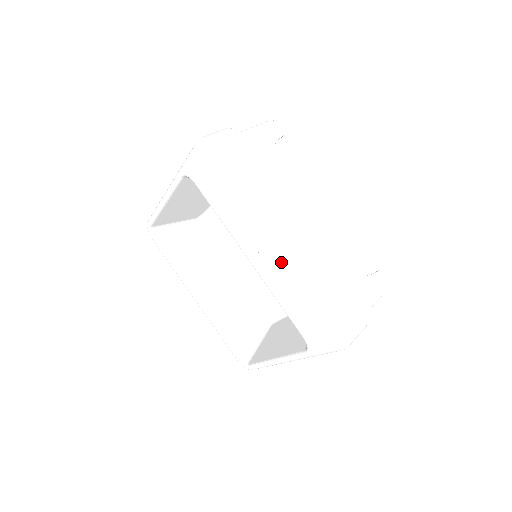
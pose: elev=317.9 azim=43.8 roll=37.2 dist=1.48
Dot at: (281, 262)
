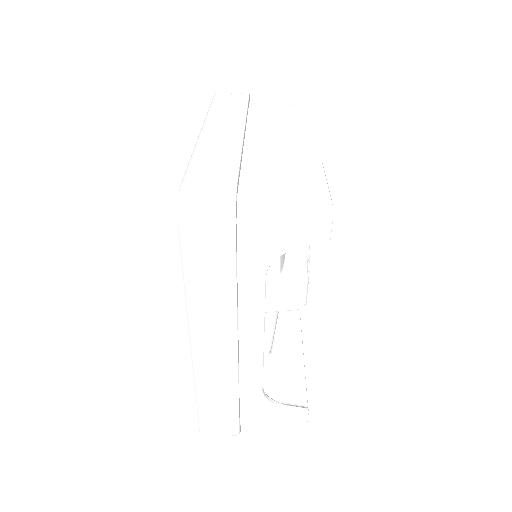
Dot at: occluded
